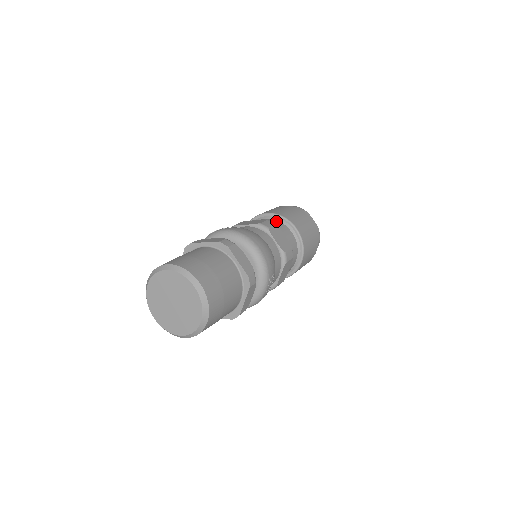
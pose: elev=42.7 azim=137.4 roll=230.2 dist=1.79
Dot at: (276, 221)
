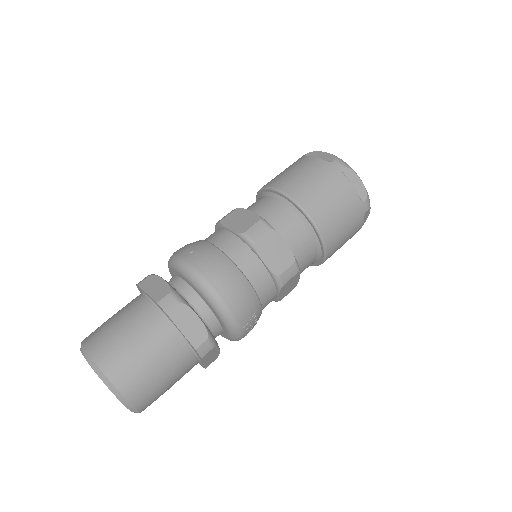
Dot at: (283, 208)
